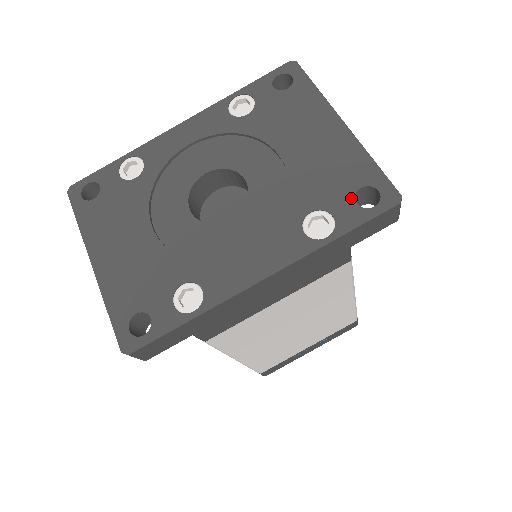
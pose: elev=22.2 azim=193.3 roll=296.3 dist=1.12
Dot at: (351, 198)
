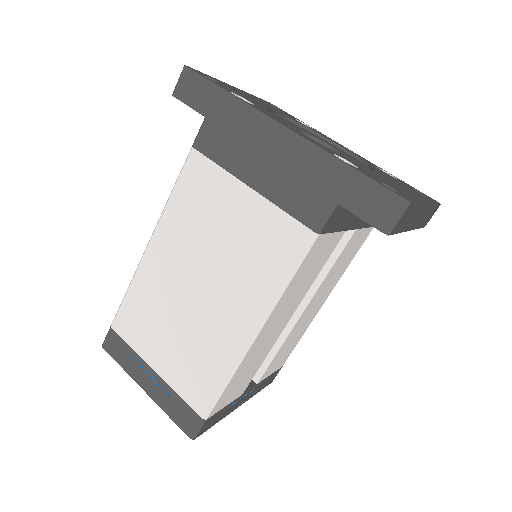
Dot at: (381, 181)
